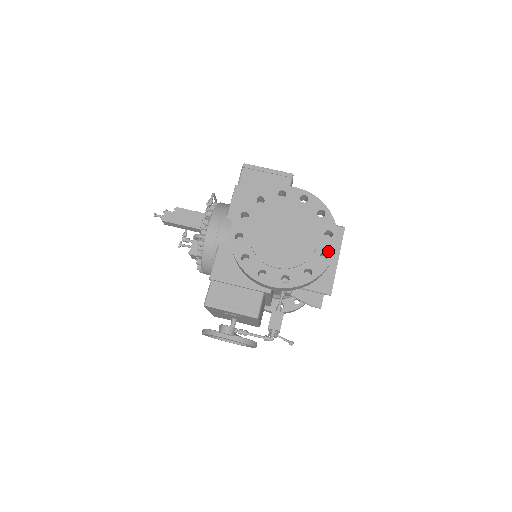
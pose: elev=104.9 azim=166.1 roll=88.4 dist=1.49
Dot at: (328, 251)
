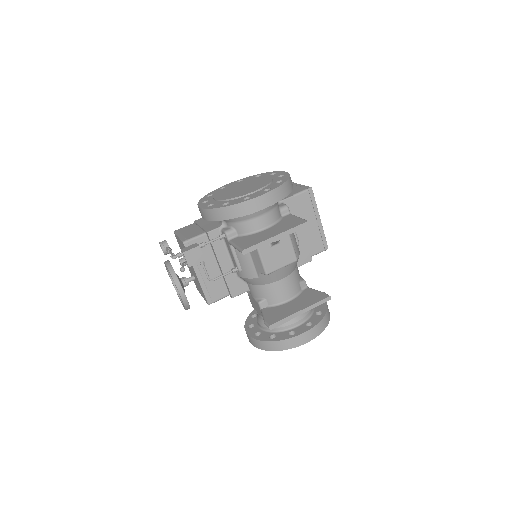
Dot at: (253, 196)
